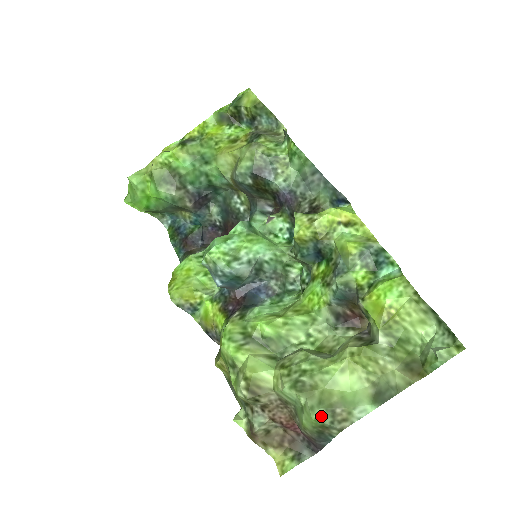
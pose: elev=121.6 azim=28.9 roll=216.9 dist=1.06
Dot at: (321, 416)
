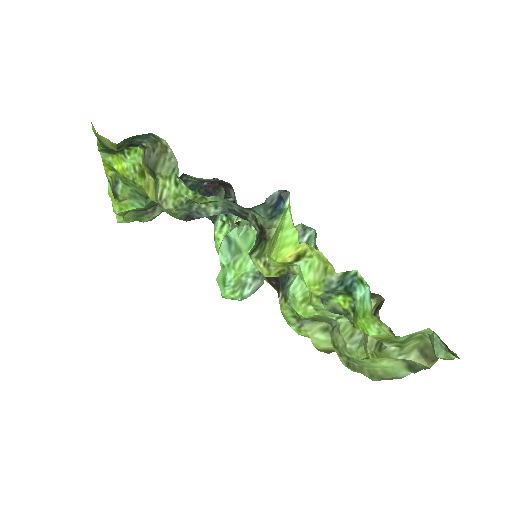
Dot at: (378, 380)
